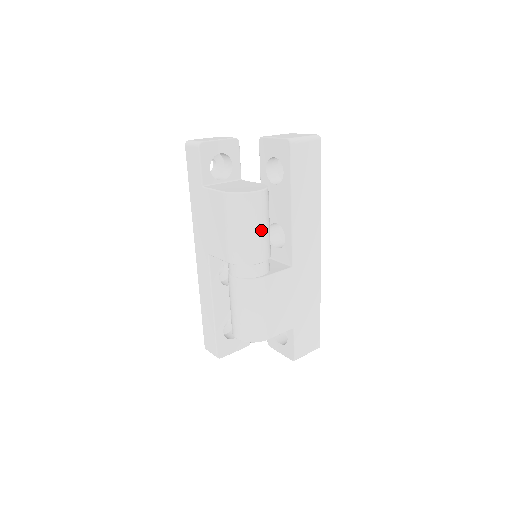
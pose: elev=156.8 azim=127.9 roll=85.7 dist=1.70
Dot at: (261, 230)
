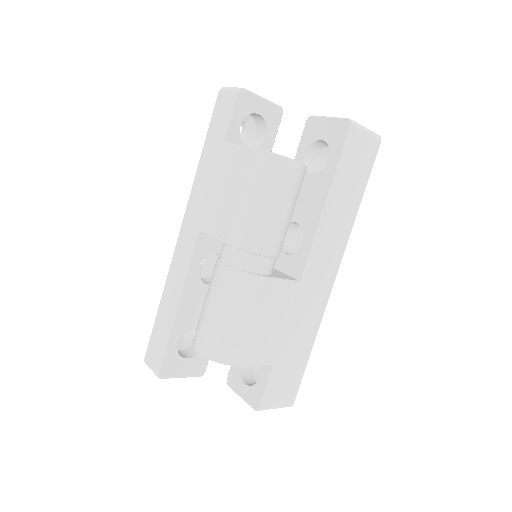
Dot at: (283, 213)
